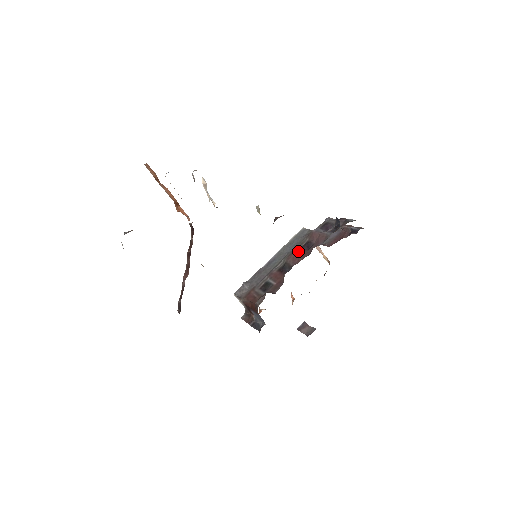
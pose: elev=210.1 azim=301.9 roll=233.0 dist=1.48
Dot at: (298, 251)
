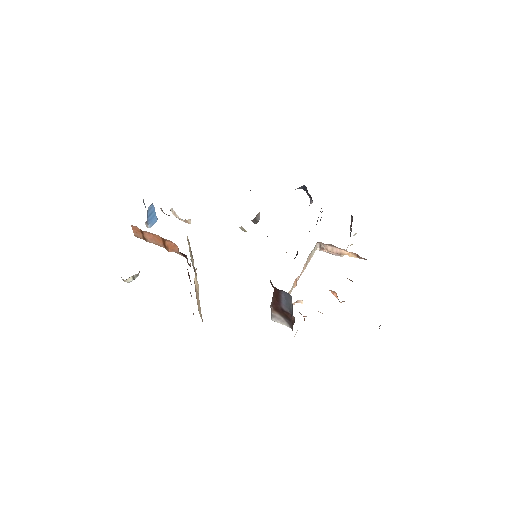
Dot at: occluded
